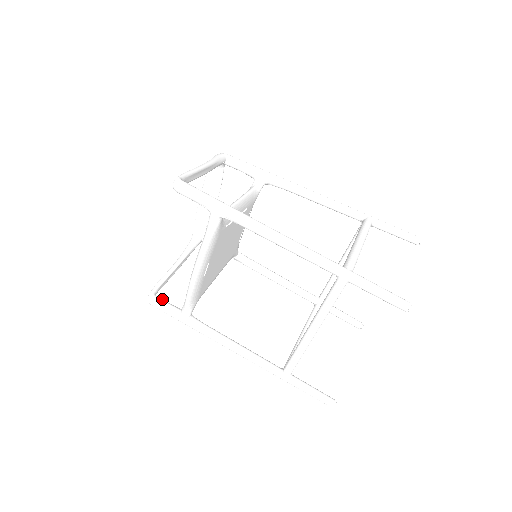
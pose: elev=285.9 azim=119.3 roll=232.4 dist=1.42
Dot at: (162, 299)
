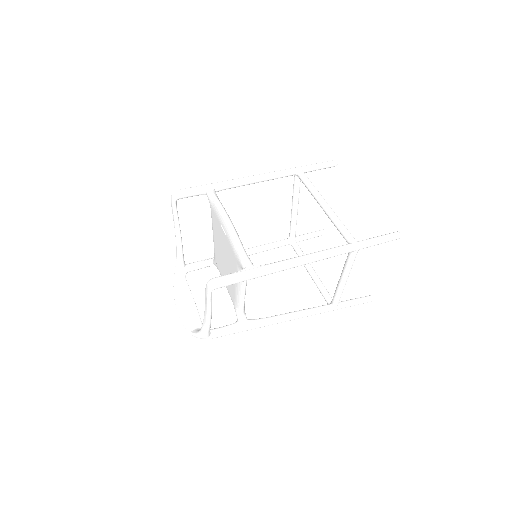
Dot at: occluded
